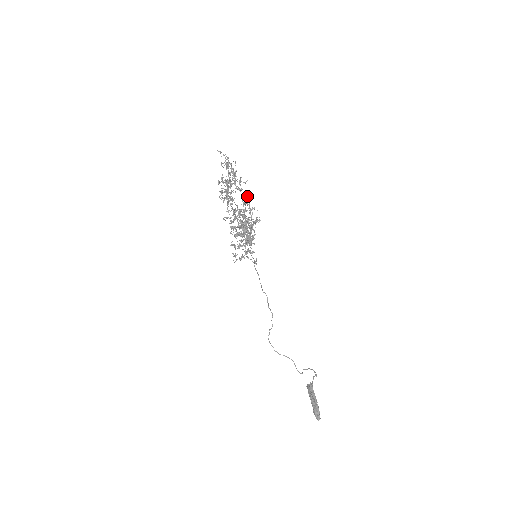
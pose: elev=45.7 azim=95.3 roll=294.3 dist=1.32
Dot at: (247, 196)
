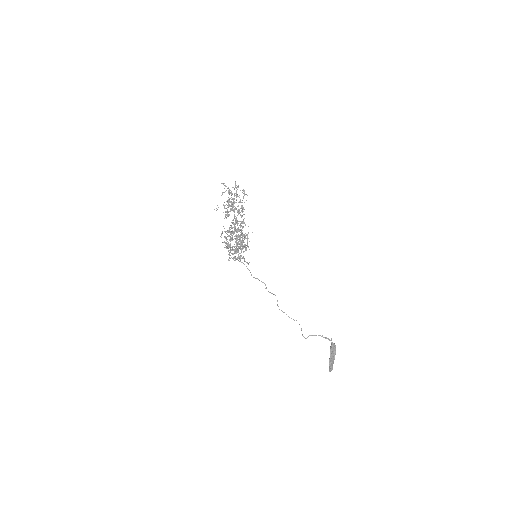
Dot at: (236, 218)
